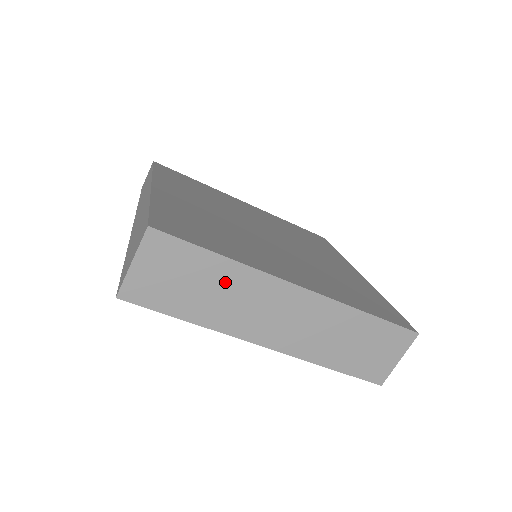
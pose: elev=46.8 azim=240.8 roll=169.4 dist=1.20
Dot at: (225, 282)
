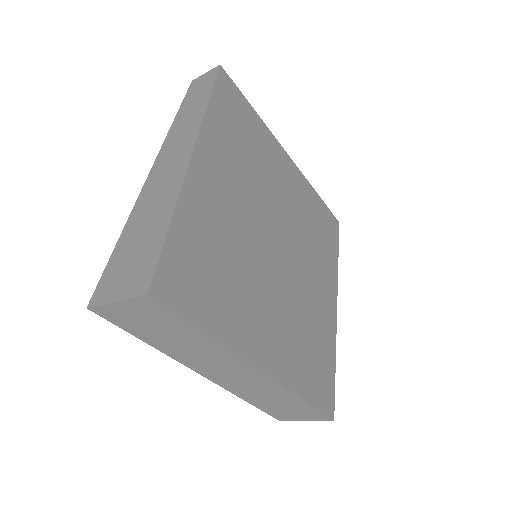
Dot at: (198, 344)
